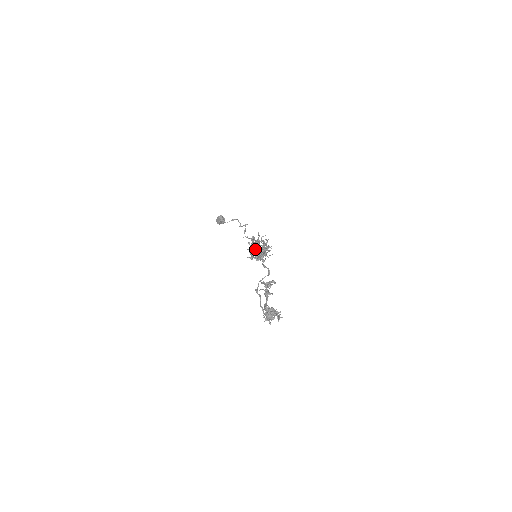
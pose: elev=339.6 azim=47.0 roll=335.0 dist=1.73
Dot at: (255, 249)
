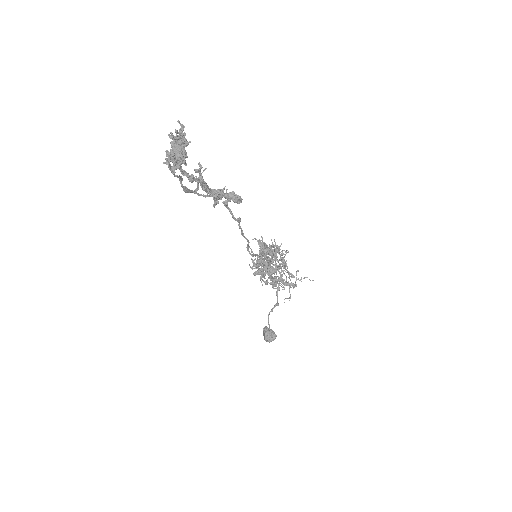
Dot at: occluded
